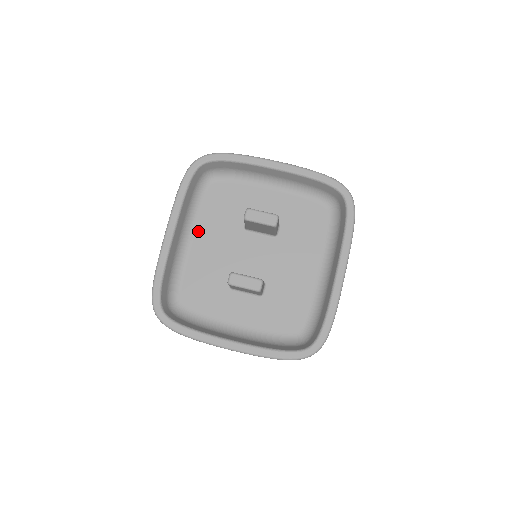
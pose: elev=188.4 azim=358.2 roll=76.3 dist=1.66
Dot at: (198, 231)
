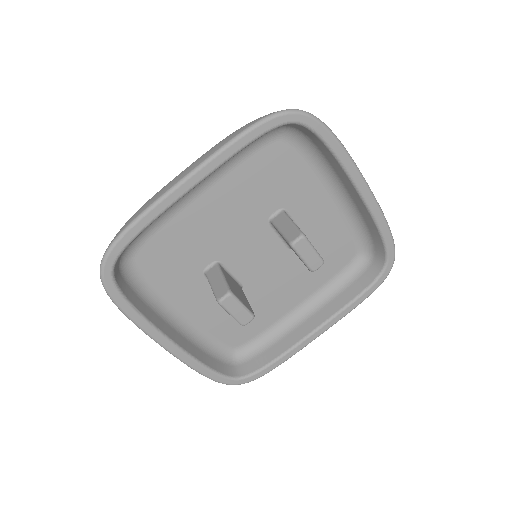
Dot at: (217, 186)
